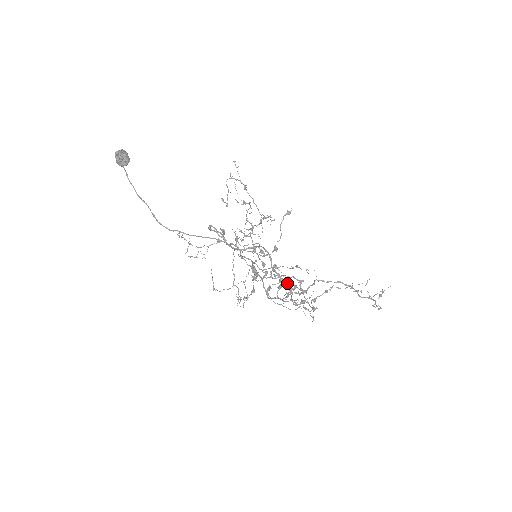
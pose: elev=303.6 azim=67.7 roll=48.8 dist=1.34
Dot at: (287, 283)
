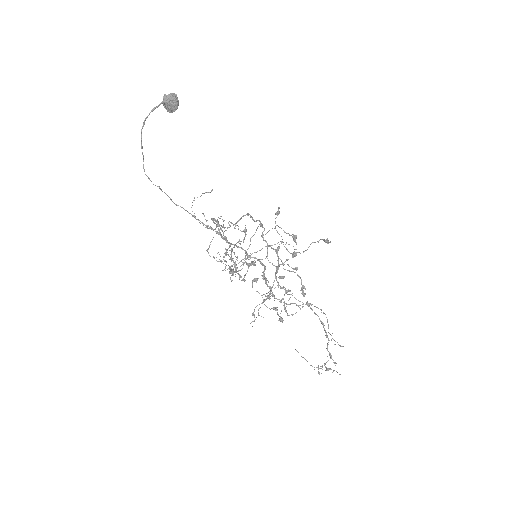
Dot at: occluded
